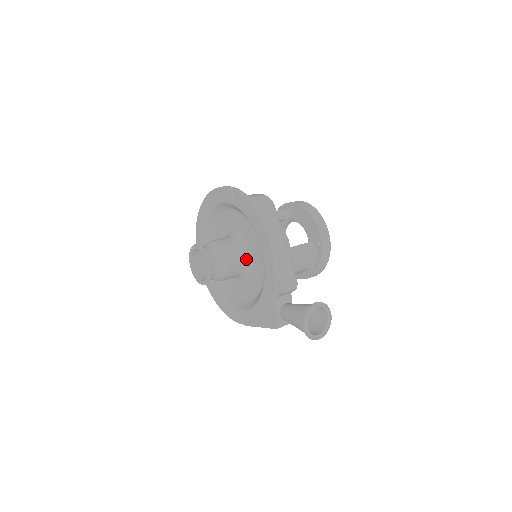
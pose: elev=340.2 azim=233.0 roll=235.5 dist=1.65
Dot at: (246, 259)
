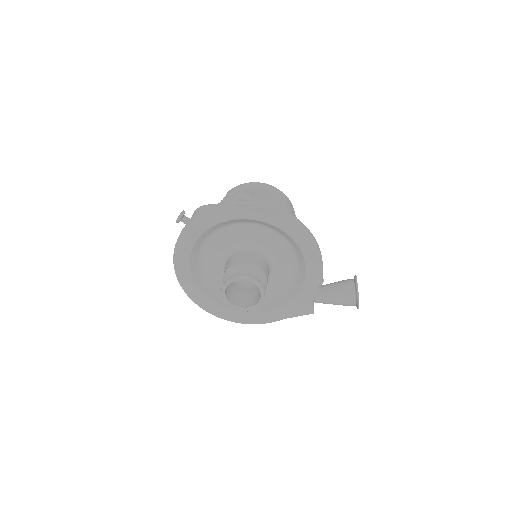
Dot at: (270, 266)
